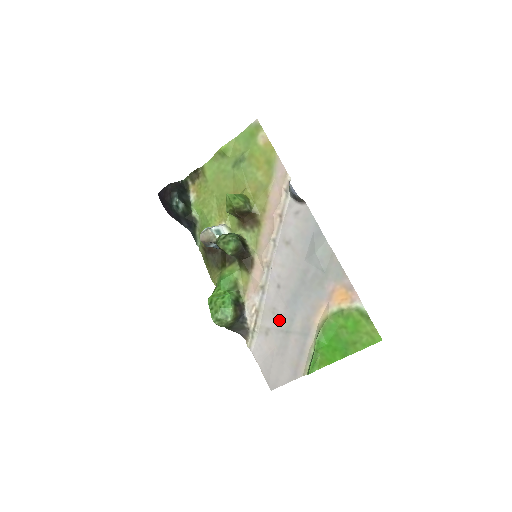
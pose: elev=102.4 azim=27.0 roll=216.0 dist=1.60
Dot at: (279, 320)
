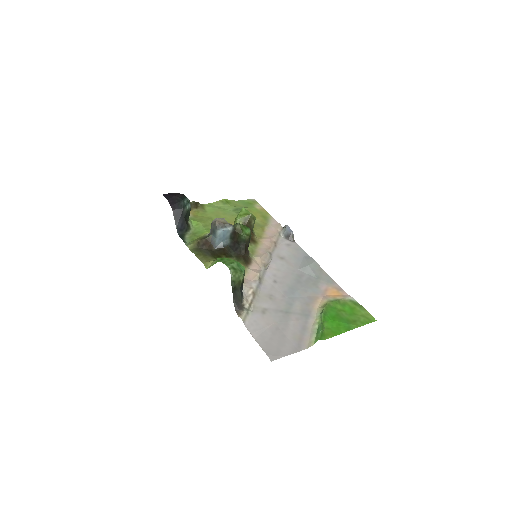
Dot at: (277, 303)
